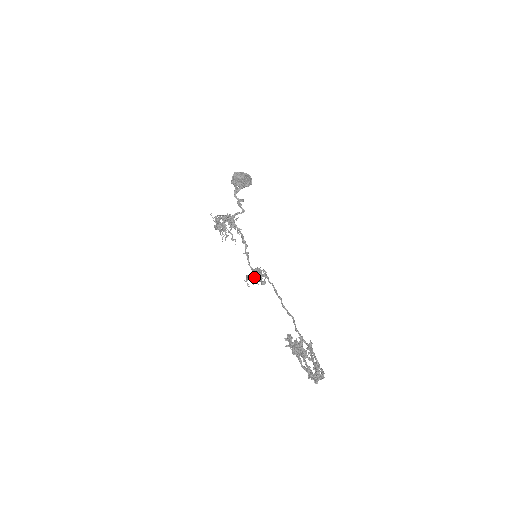
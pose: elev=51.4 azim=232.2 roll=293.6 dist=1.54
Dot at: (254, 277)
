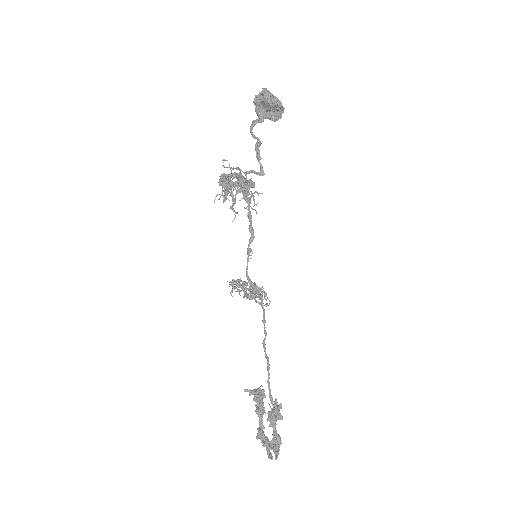
Dot at: occluded
